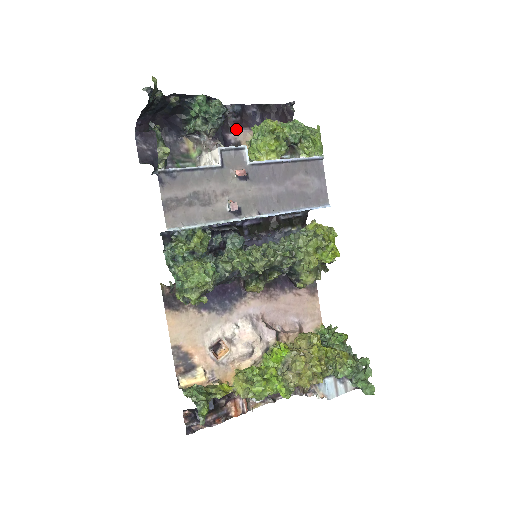
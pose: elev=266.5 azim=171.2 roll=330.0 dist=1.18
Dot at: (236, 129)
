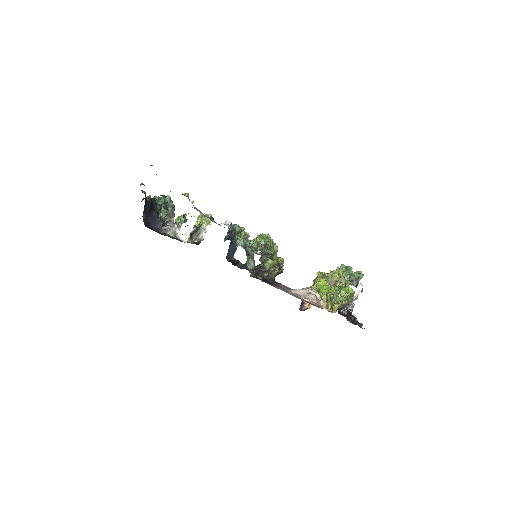
Dot at: occluded
